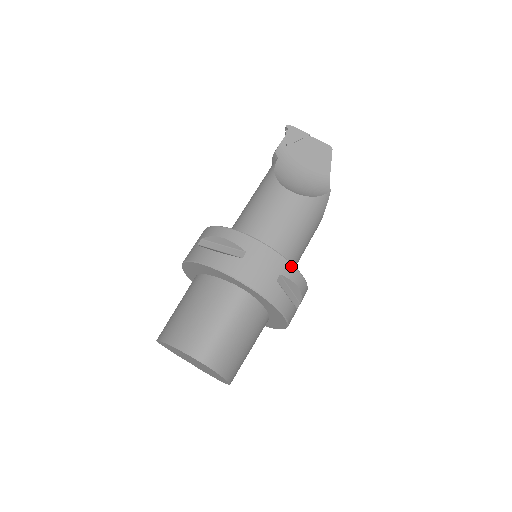
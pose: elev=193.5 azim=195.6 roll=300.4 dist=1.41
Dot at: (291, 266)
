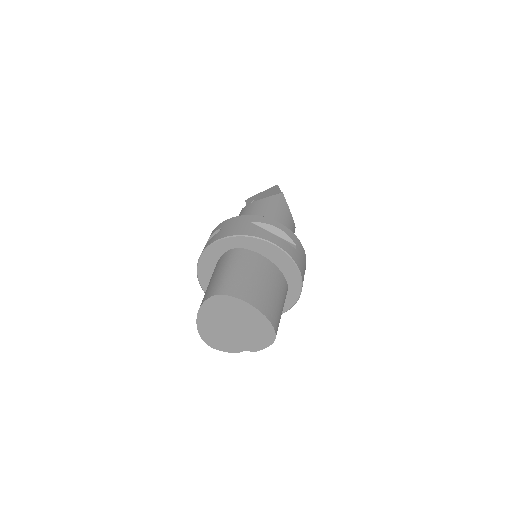
Dot at: (259, 217)
